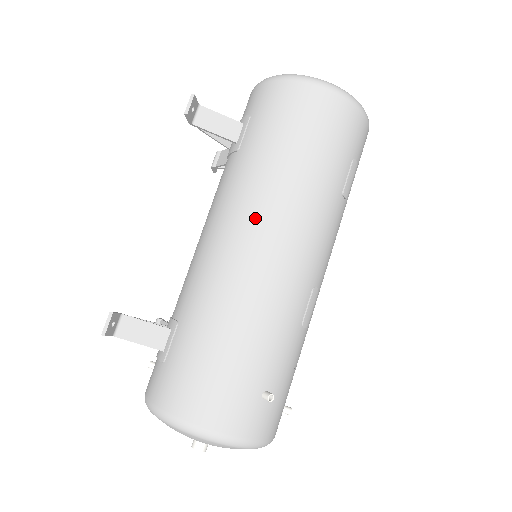
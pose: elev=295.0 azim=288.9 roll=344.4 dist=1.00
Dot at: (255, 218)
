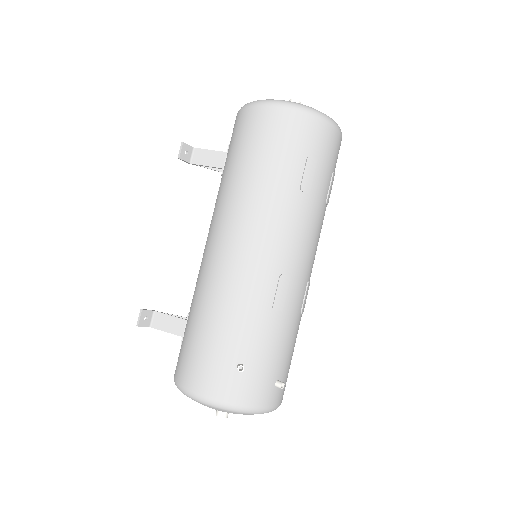
Dot at: (222, 225)
